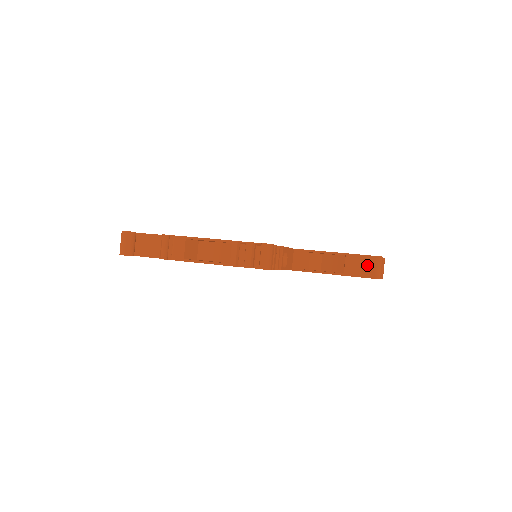
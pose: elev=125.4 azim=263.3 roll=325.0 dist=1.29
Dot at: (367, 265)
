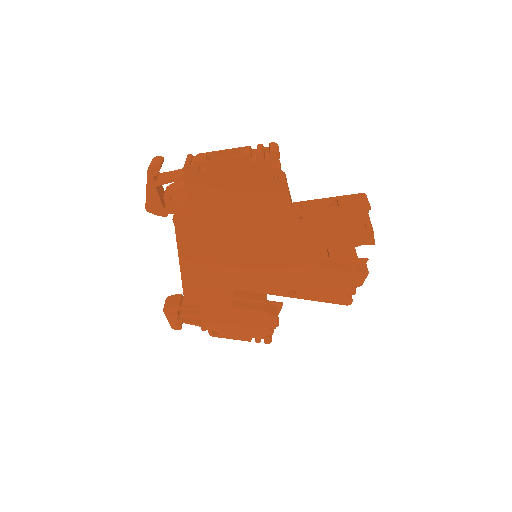
Dot at: (356, 198)
